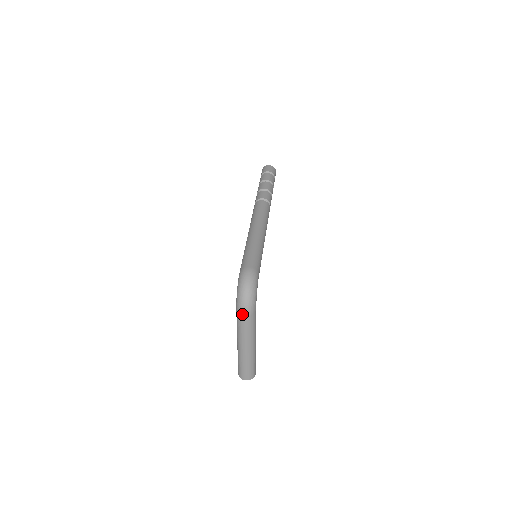
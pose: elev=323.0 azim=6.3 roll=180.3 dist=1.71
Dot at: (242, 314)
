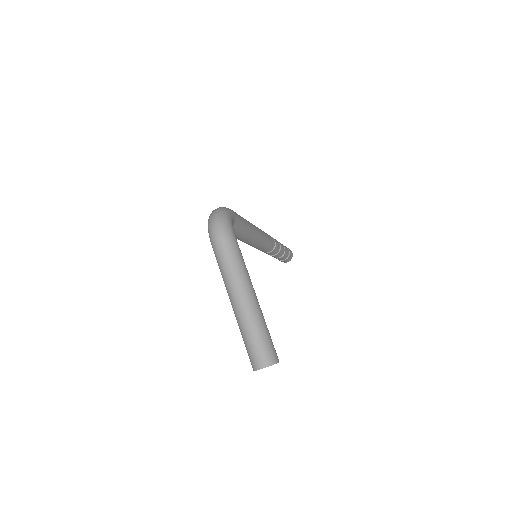
Dot at: (215, 239)
